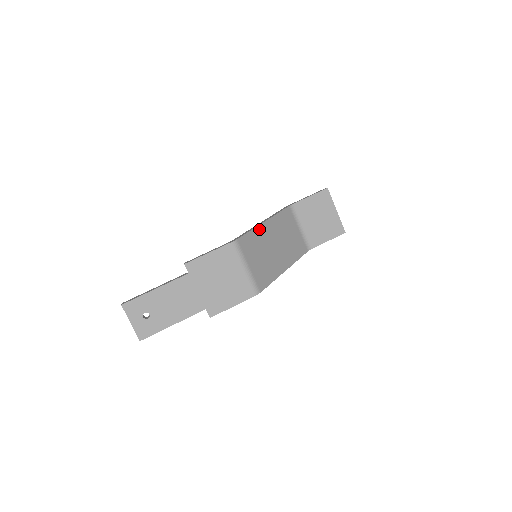
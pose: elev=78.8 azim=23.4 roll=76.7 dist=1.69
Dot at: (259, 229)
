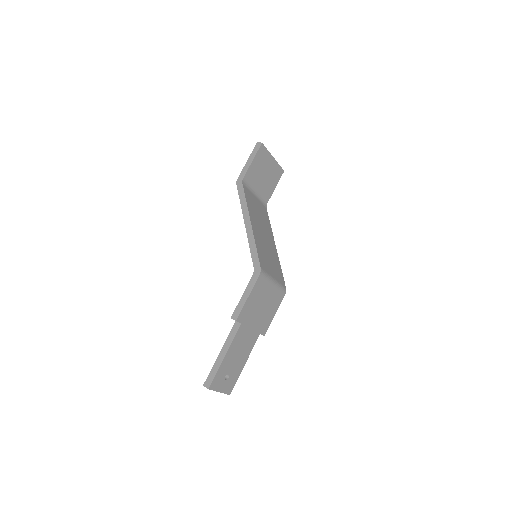
Dot at: (255, 237)
